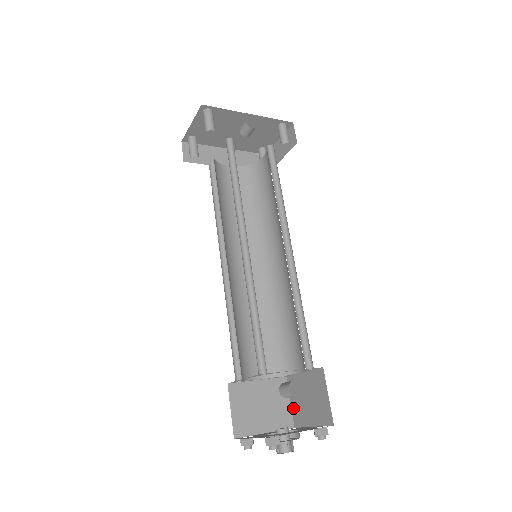
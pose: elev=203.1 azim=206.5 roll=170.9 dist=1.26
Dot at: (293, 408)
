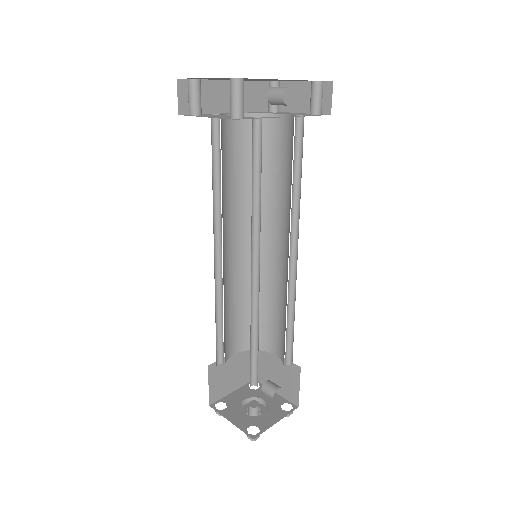
Dot at: occluded
